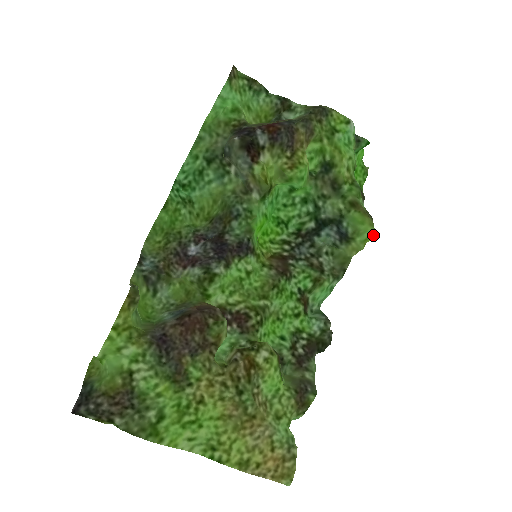
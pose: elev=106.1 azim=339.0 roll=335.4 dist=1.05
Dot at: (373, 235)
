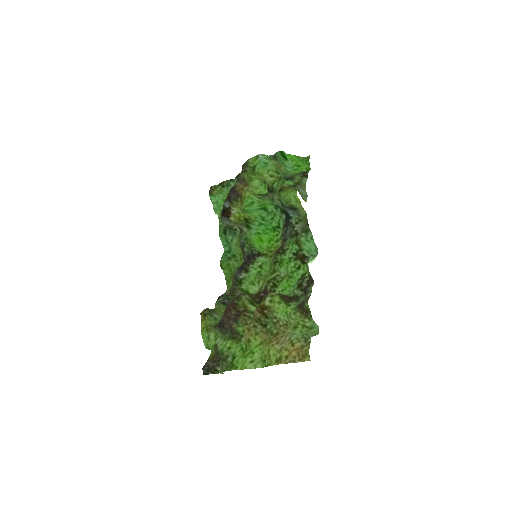
Dot at: (296, 195)
